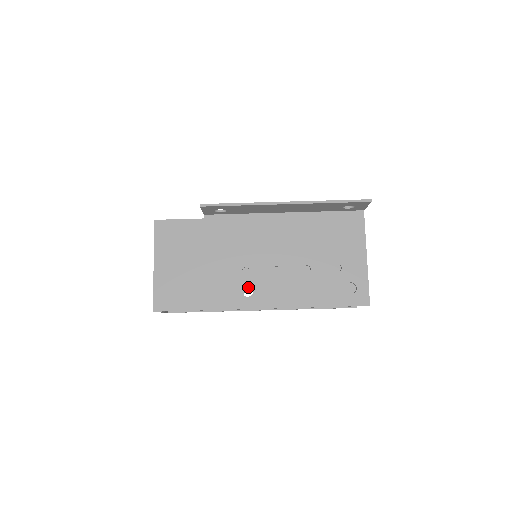
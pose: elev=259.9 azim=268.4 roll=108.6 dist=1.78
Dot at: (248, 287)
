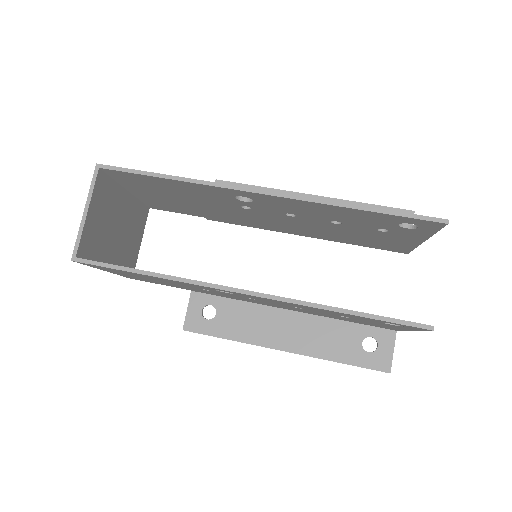
Dot at: occluded
